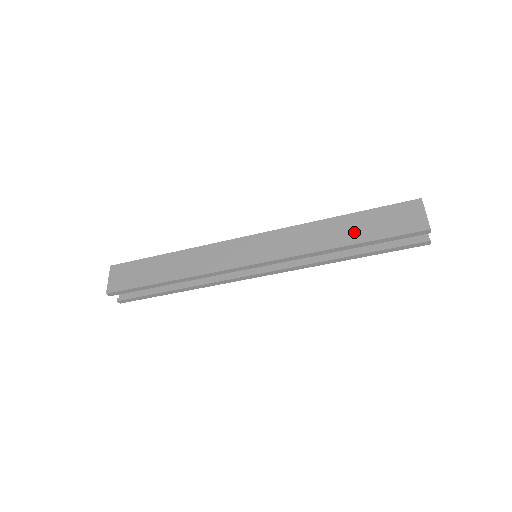
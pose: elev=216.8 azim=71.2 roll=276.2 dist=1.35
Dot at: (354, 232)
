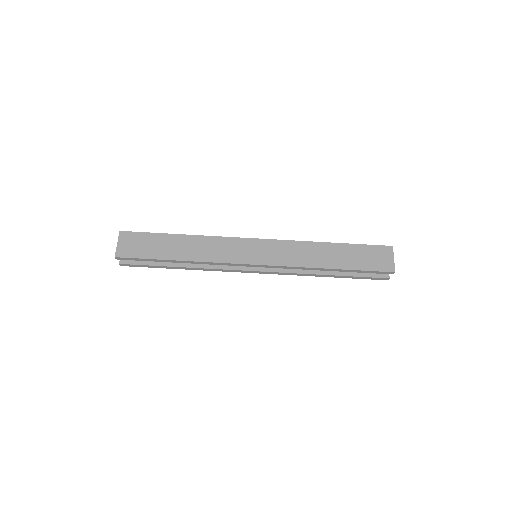
Dot at: (340, 259)
